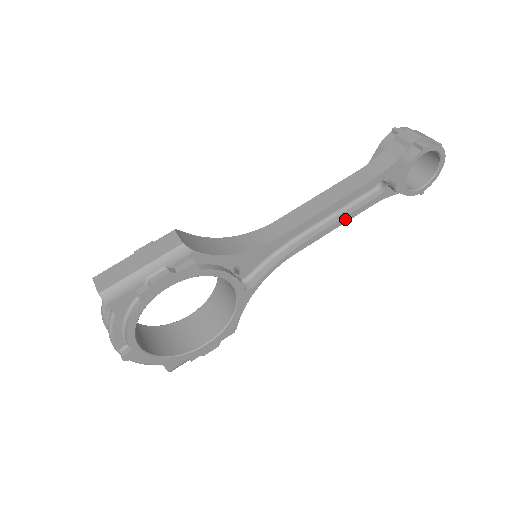
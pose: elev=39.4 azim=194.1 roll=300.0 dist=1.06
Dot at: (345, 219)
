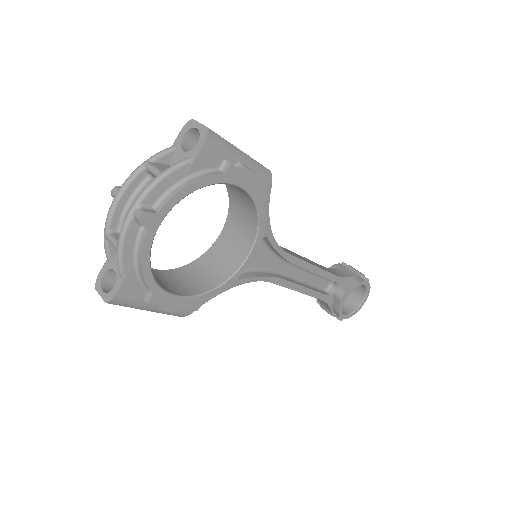
Dot at: (307, 291)
